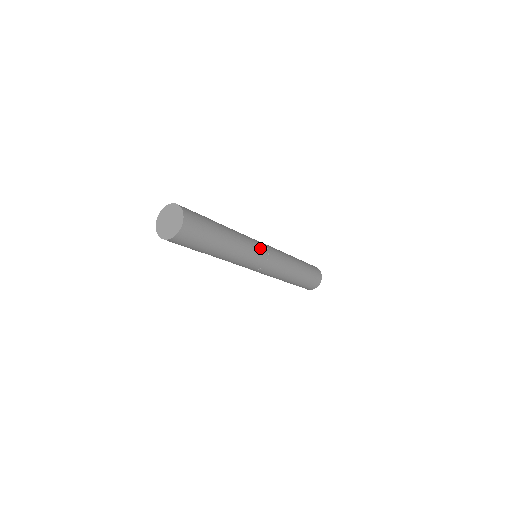
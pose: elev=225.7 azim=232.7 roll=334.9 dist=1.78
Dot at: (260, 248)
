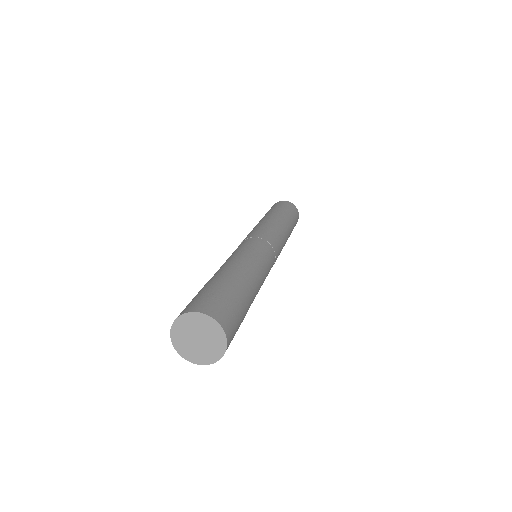
Dot at: (257, 245)
